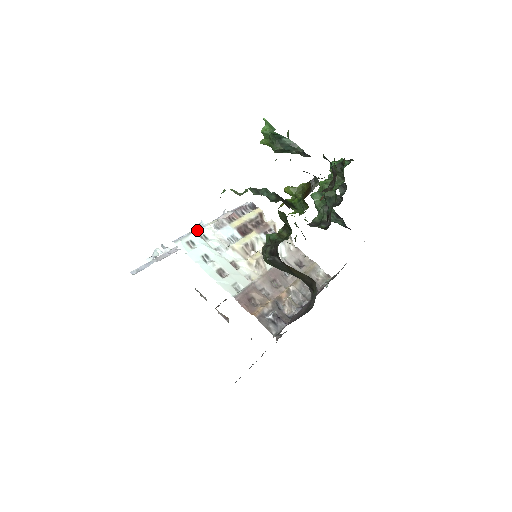
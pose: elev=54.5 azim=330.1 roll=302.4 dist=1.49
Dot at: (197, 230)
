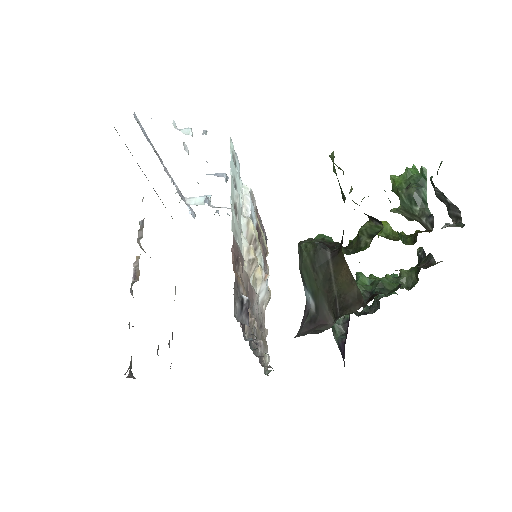
Dot at: occluded
